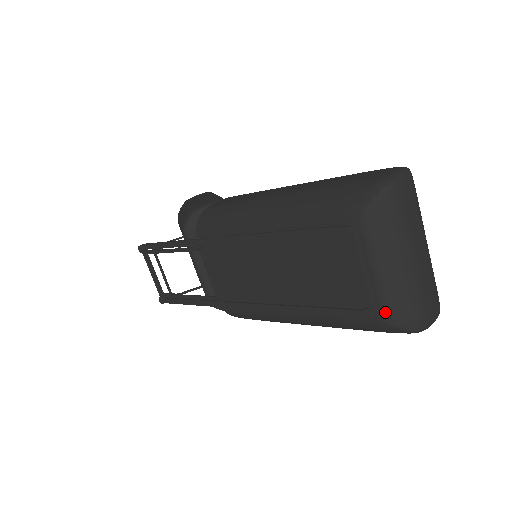
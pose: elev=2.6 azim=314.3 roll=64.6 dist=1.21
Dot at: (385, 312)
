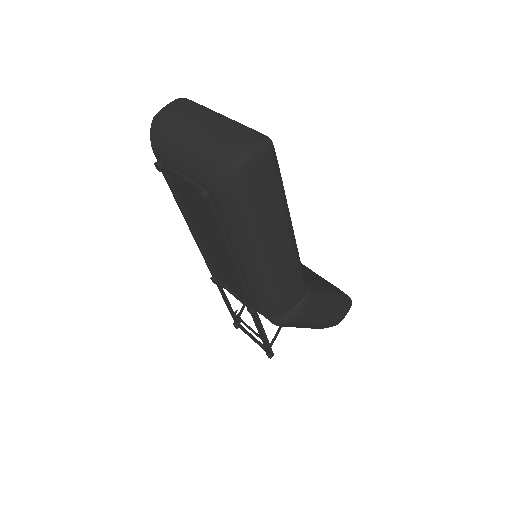
Dot at: (203, 182)
